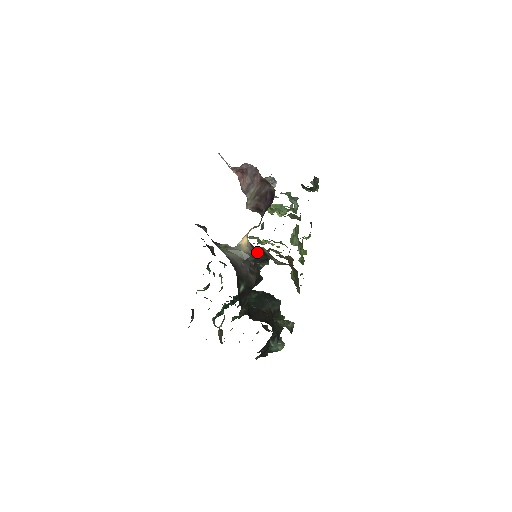
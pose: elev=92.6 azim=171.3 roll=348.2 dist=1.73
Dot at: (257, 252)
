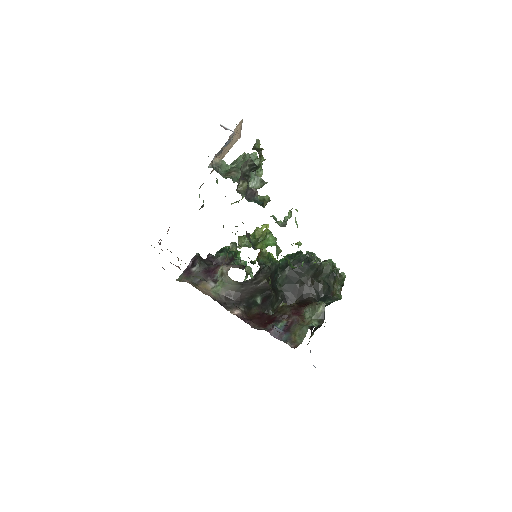
Dot at: occluded
